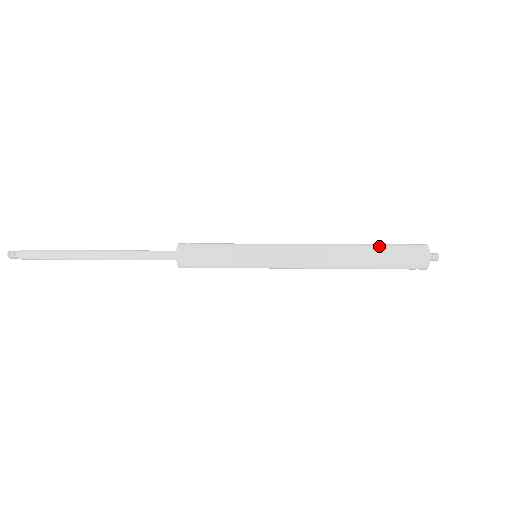
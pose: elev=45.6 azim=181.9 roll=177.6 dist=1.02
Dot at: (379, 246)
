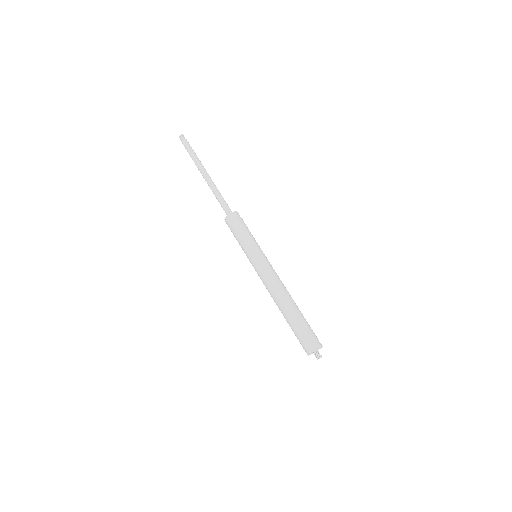
Dot at: occluded
